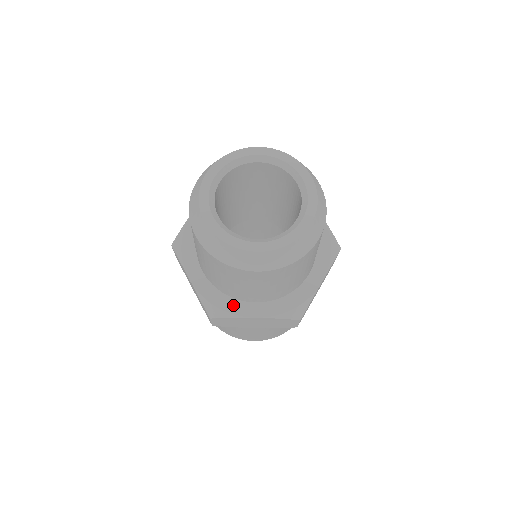
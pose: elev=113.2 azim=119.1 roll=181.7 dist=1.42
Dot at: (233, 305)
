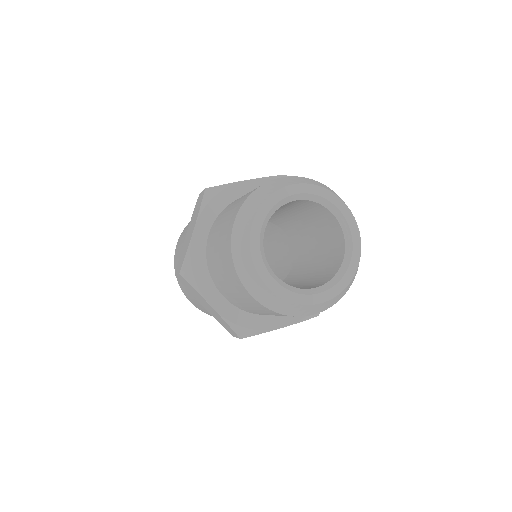
Dot at: (261, 322)
